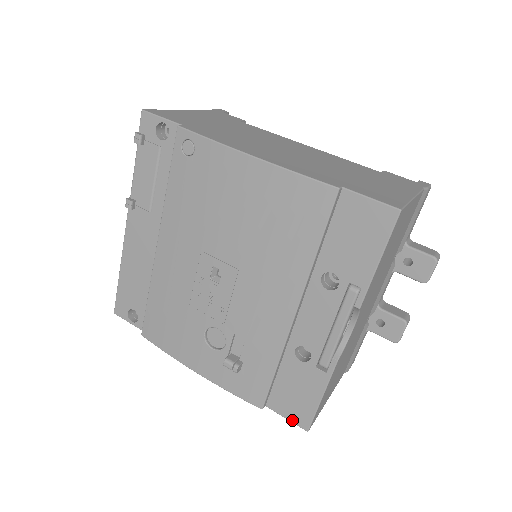
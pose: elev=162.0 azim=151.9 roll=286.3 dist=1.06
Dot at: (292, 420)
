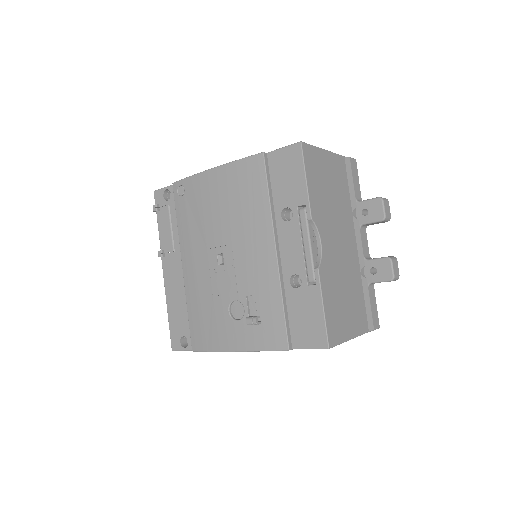
Dot at: (314, 346)
